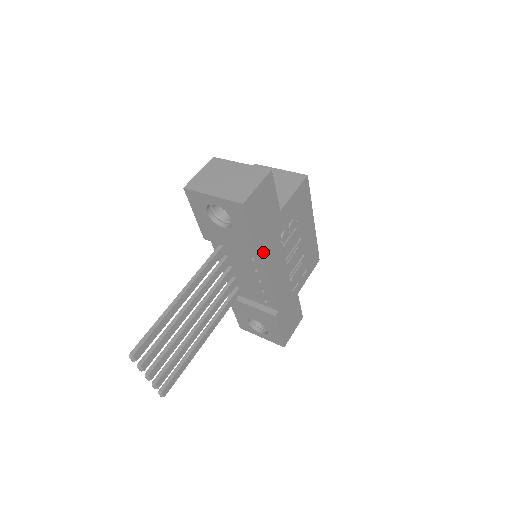
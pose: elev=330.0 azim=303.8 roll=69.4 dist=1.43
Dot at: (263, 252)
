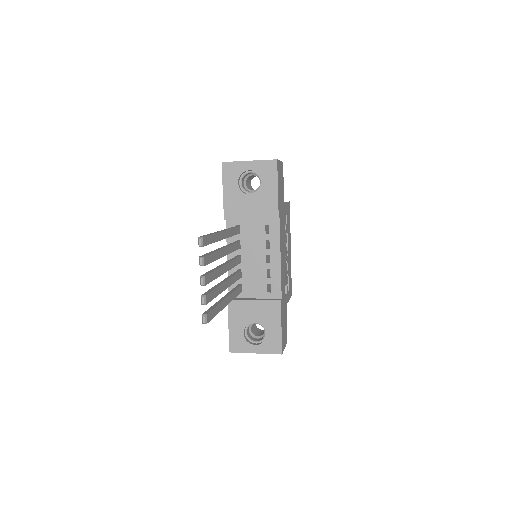
Dot at: (279, 219)
